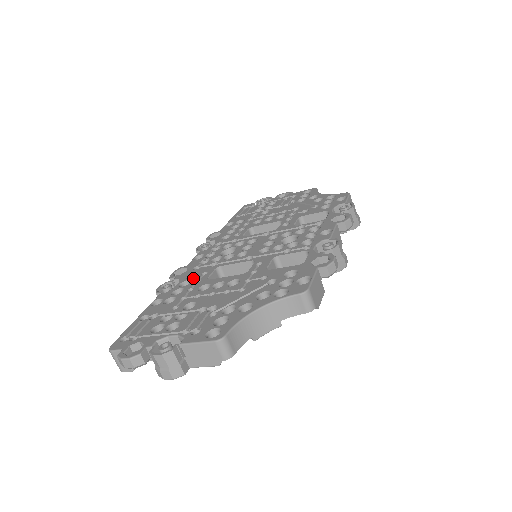
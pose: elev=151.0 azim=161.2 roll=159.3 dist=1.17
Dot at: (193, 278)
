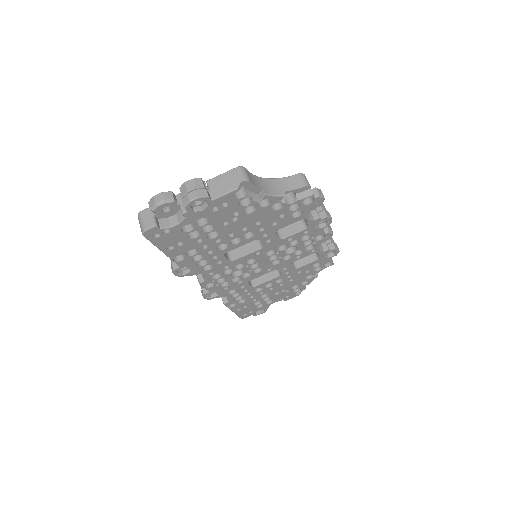
Dot at: occluded
